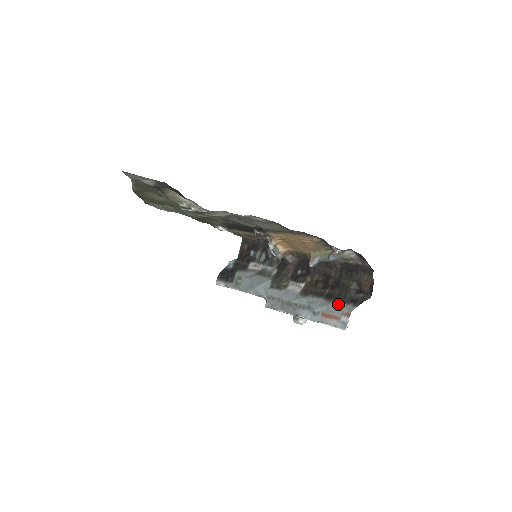
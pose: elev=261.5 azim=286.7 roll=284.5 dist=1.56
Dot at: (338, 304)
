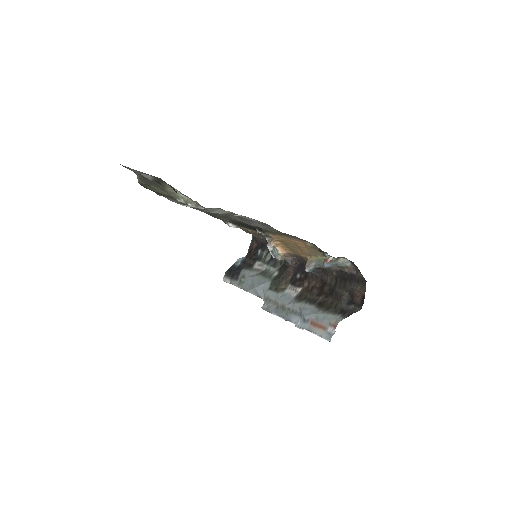
Dot at: (327, 313)
